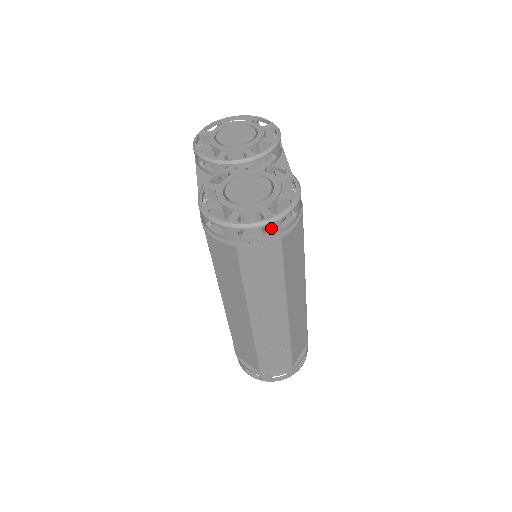
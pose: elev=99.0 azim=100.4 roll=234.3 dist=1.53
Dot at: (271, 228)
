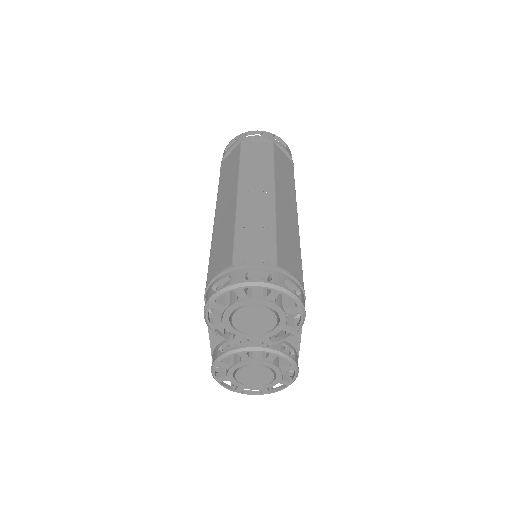
Dot at: (267, 134)
